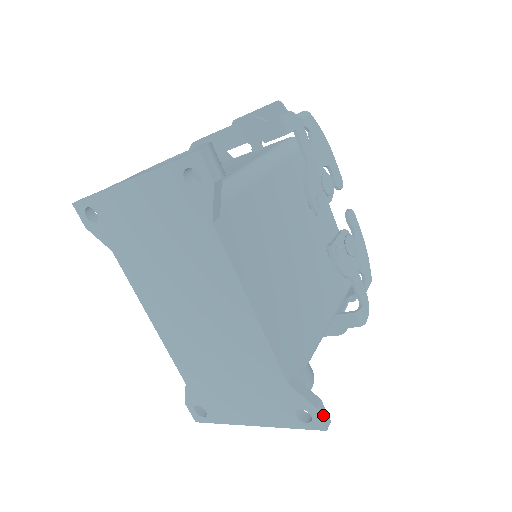
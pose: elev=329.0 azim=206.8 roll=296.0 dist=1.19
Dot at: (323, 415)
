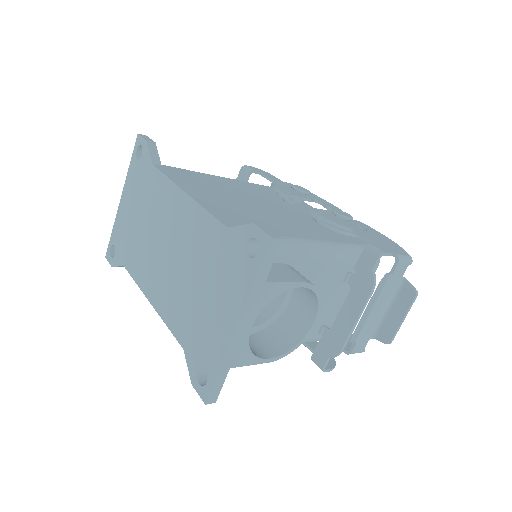
Dot at: (266, 230)
